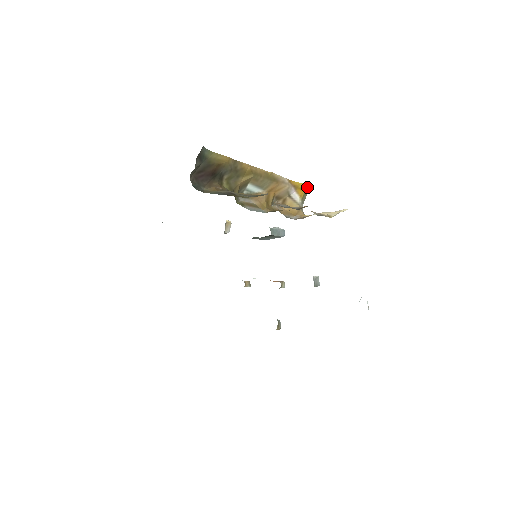
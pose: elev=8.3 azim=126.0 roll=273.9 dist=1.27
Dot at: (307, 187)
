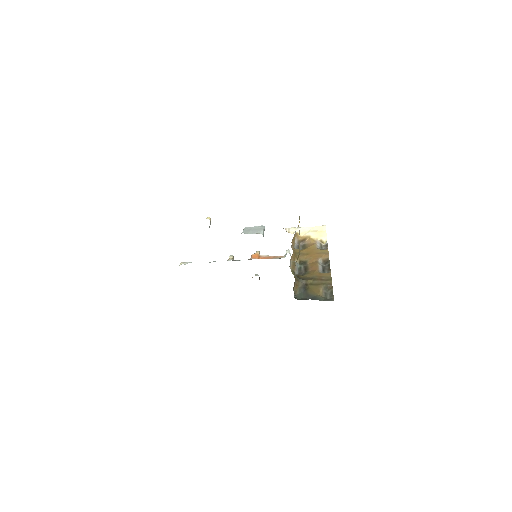
Dot at: (299, 217)
